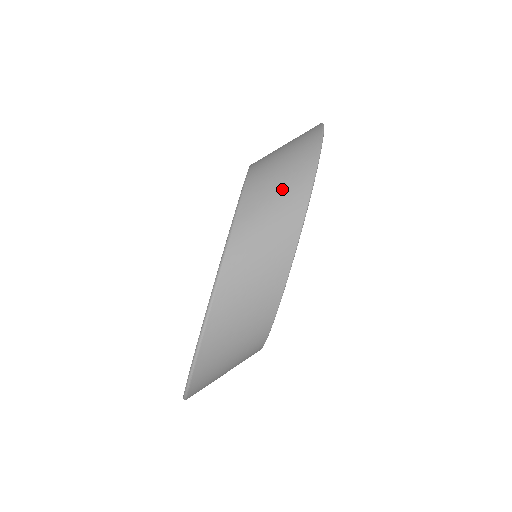
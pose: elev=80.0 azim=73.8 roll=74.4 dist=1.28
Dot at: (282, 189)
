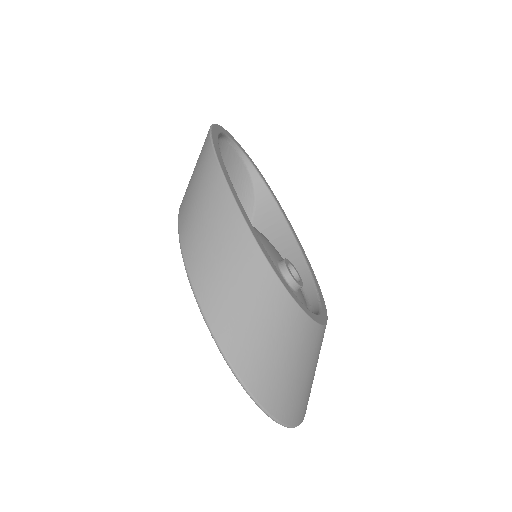
Dot at: (198, 180)
